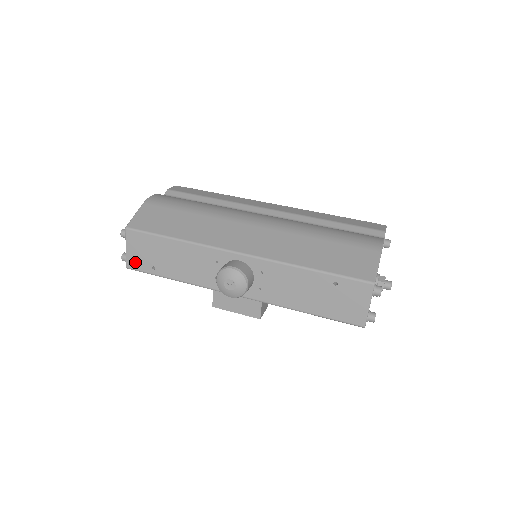
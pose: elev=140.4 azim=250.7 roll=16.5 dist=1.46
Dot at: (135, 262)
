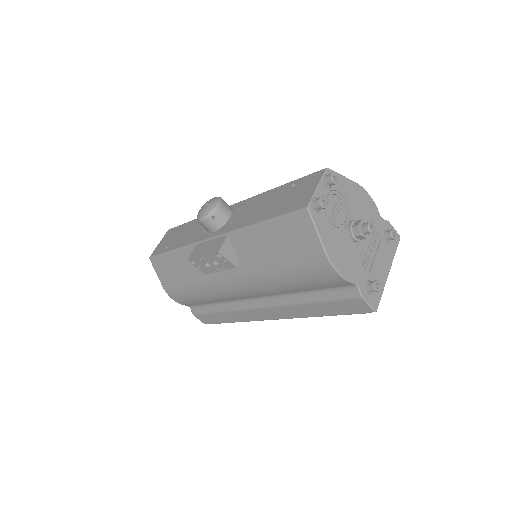
Dot at: (158, 250)
